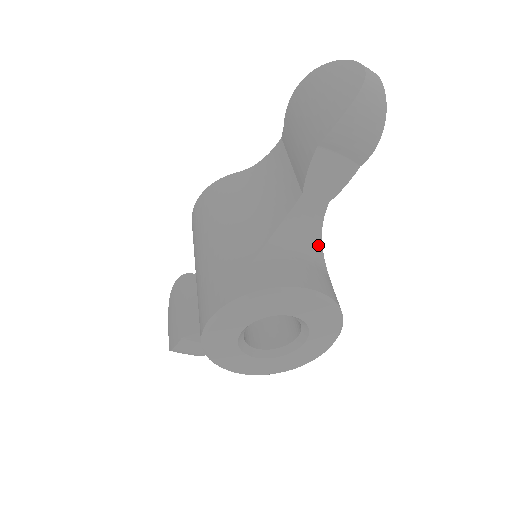
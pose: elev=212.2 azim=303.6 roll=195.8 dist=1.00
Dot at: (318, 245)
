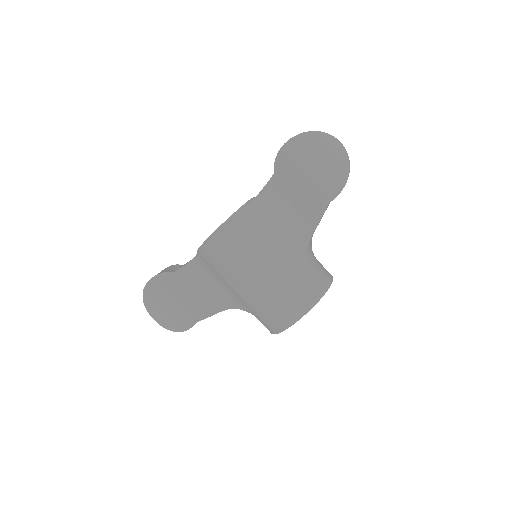
Dot at: occluded
